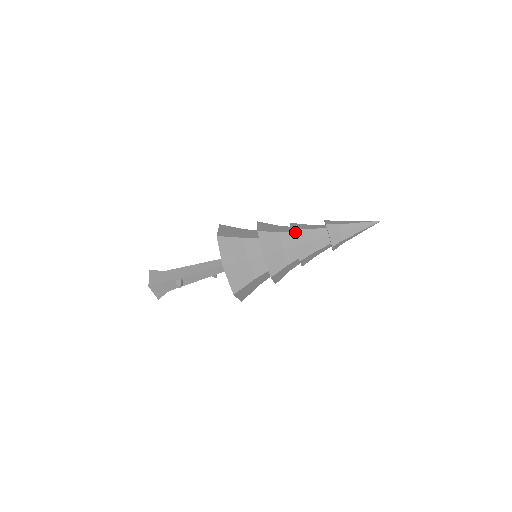
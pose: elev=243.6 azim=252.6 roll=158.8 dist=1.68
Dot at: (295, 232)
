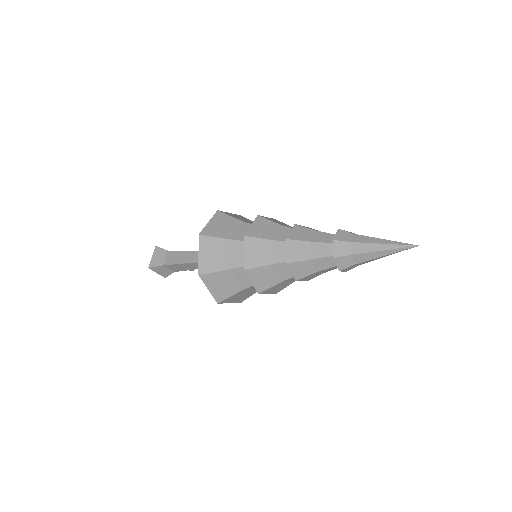
Dot at: (302, 280)
